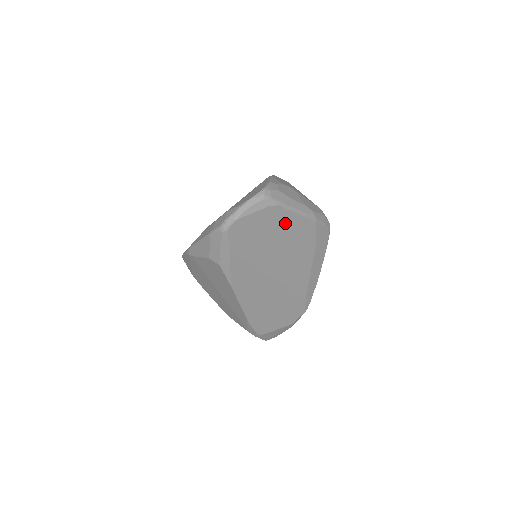
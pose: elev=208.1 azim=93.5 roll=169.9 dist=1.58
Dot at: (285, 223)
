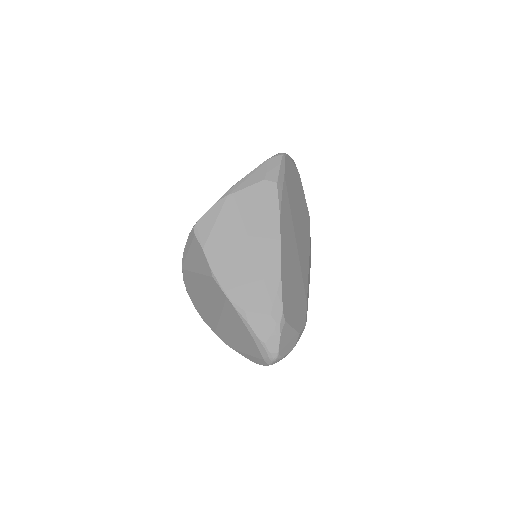
Dot at: (301, 196)
